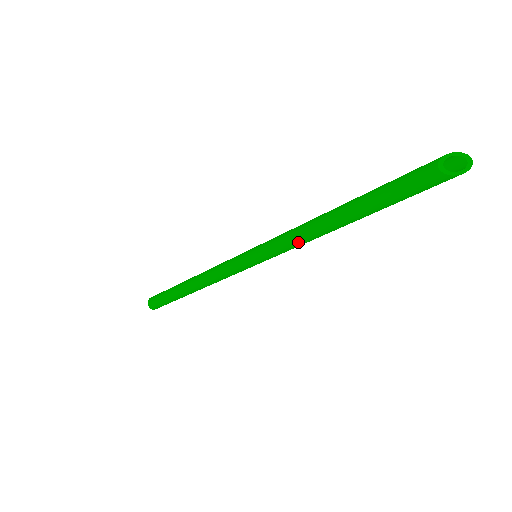
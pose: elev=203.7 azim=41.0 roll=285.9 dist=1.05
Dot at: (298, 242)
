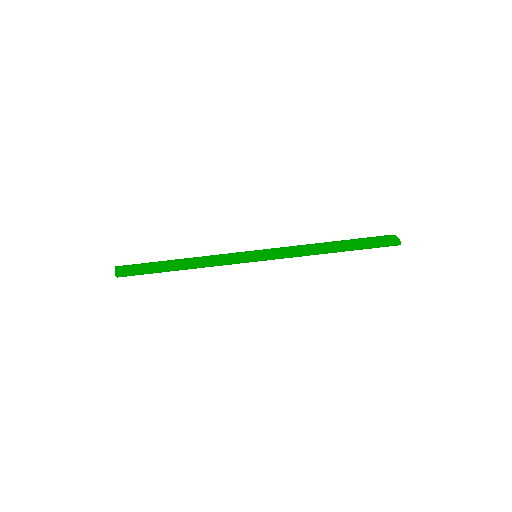
Dot at: (298, 253)
